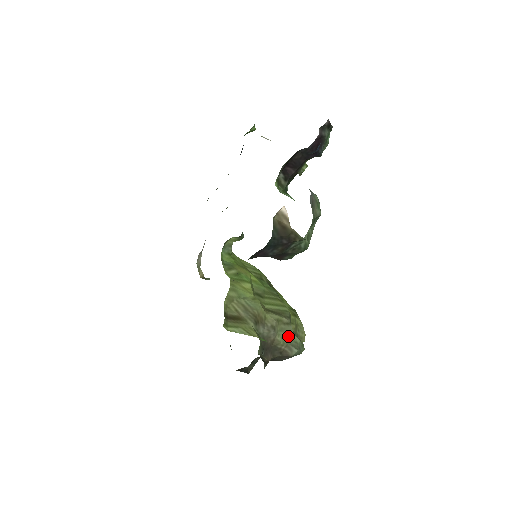
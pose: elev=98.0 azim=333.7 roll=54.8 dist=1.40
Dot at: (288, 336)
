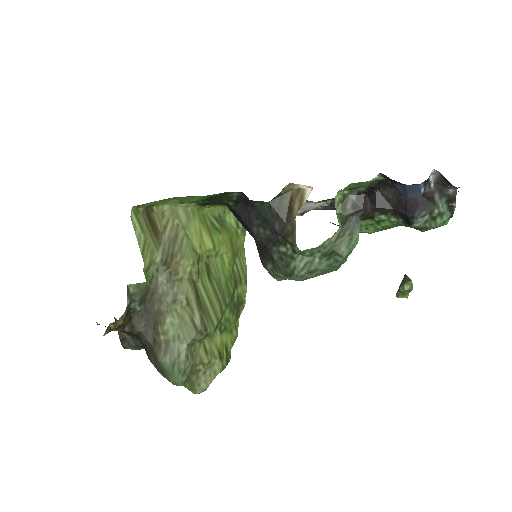
Dot at: (180, 335)
